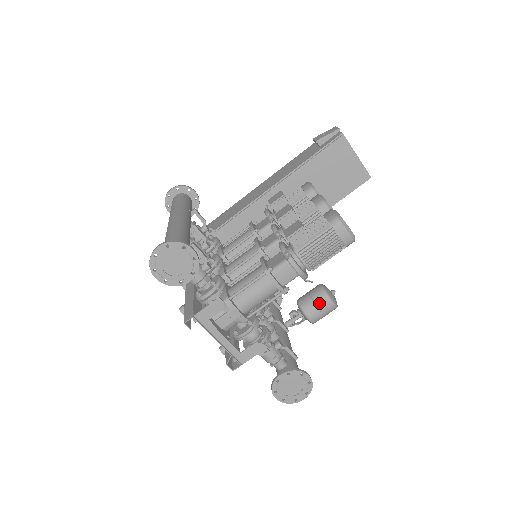
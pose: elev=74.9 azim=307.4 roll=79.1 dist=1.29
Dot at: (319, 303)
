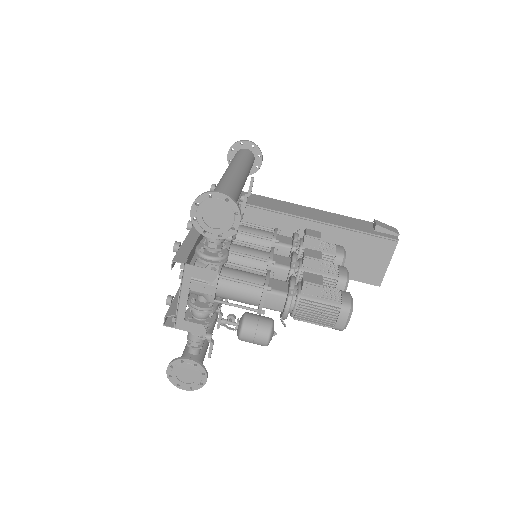
Dot at: (259, 332)
